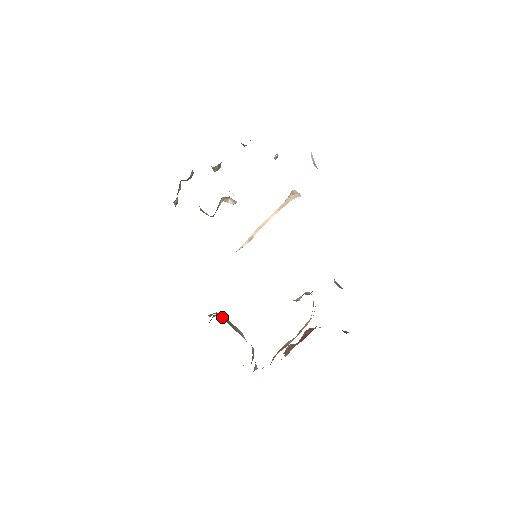
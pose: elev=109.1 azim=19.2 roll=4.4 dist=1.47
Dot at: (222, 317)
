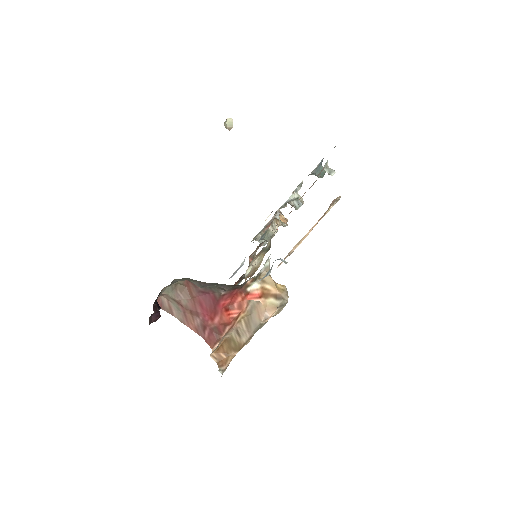
Dot at: occluded
